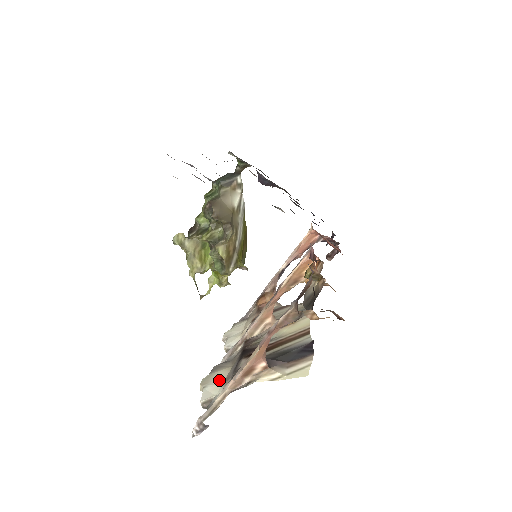
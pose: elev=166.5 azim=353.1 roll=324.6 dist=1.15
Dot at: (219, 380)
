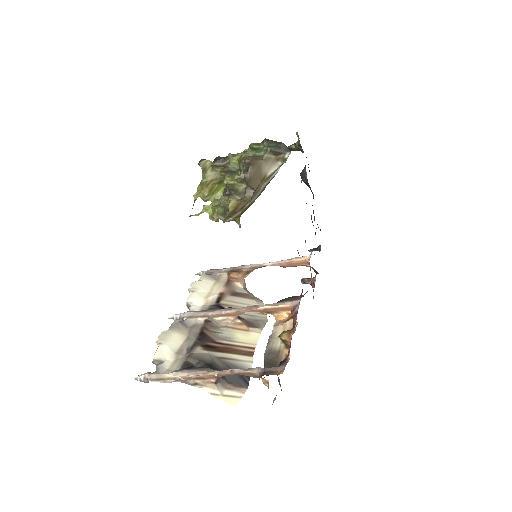
Dot at: (174, 345)
